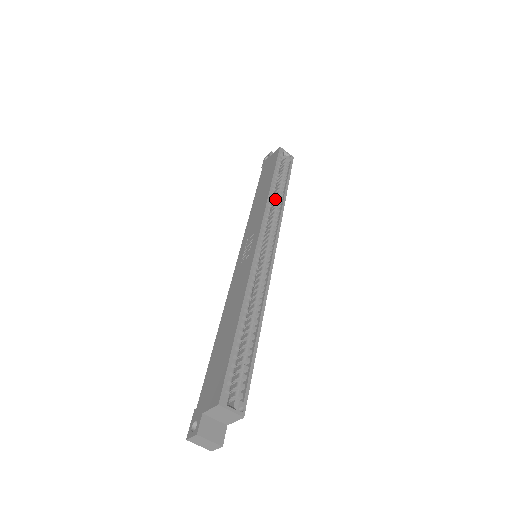
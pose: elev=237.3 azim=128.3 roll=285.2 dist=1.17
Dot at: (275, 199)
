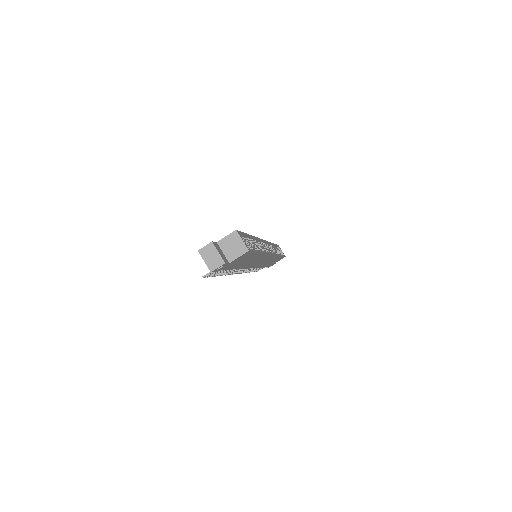
Dot at: occluded
